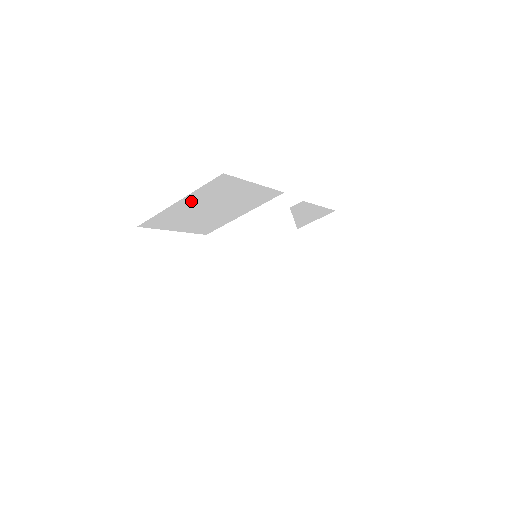
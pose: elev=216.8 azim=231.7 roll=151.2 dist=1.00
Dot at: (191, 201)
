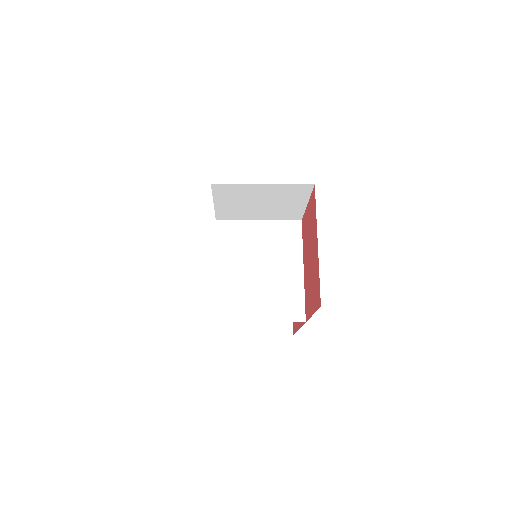
Dot at: (267, 189)
